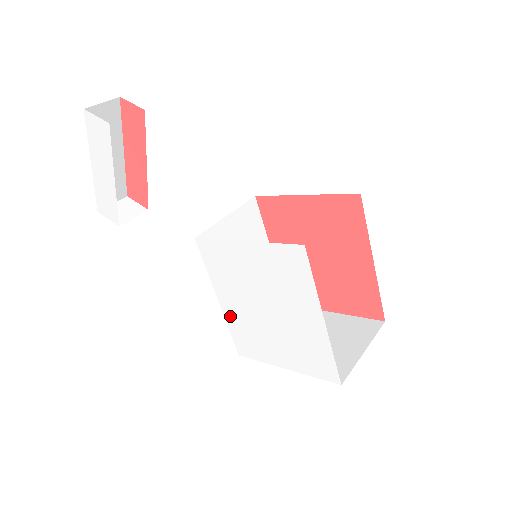
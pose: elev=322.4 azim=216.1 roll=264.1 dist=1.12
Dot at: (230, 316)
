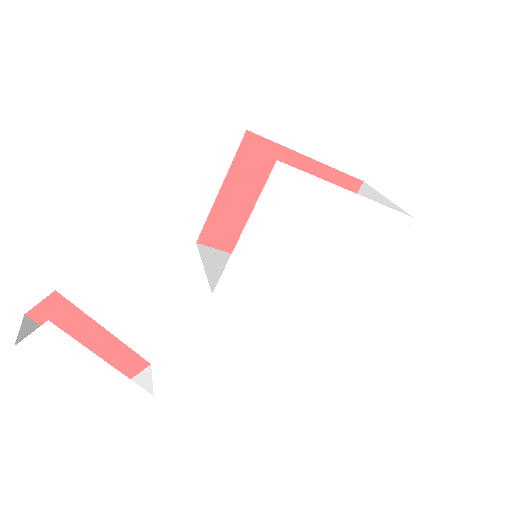
Dot at: (304, 308)
